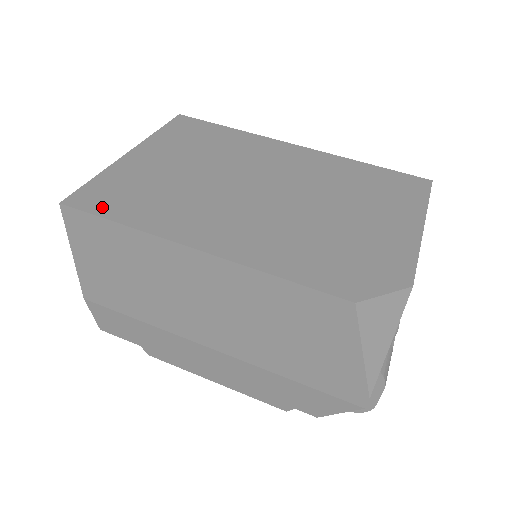
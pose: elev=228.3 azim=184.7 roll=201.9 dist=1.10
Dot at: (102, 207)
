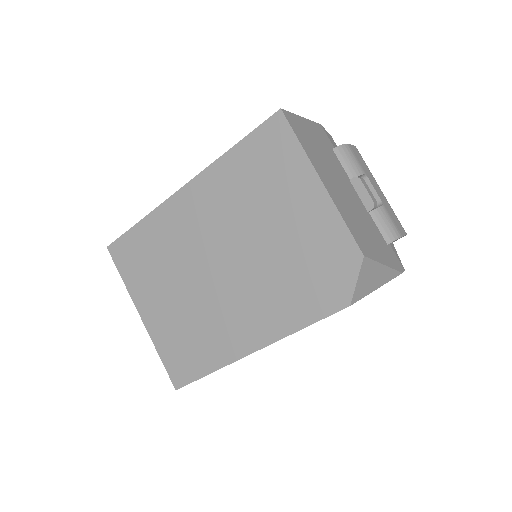
Dot at: (190, 373)
